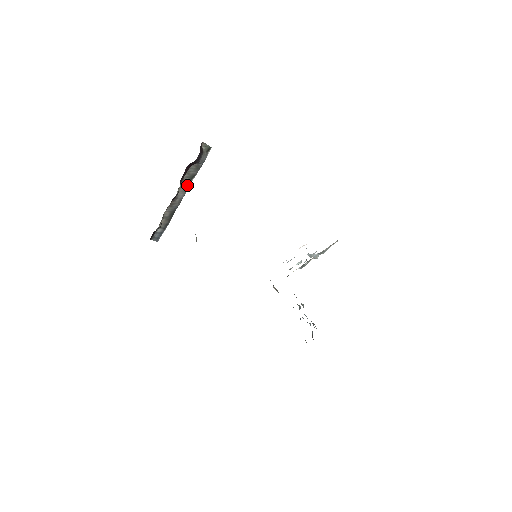
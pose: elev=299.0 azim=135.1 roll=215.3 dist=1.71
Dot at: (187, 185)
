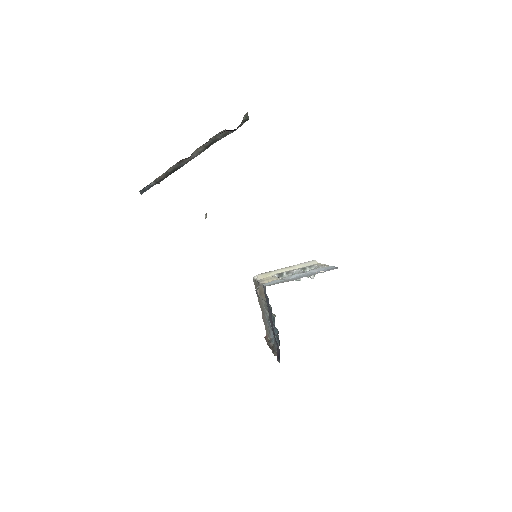
Dot at: (206, 147)
